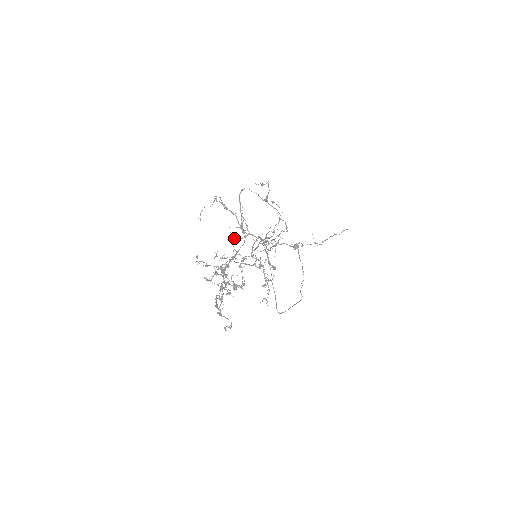
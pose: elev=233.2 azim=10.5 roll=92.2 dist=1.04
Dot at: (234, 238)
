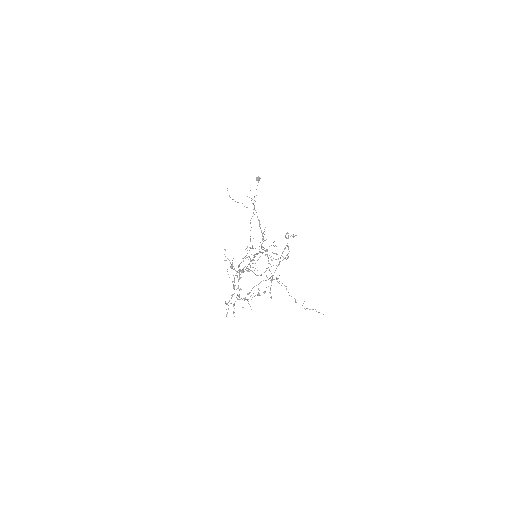
Dot at: (253, 248)
